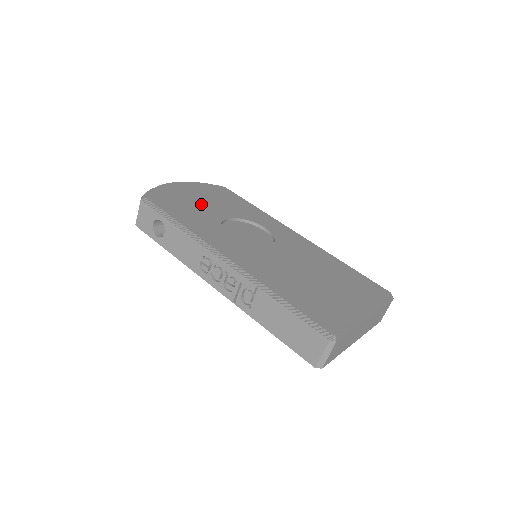
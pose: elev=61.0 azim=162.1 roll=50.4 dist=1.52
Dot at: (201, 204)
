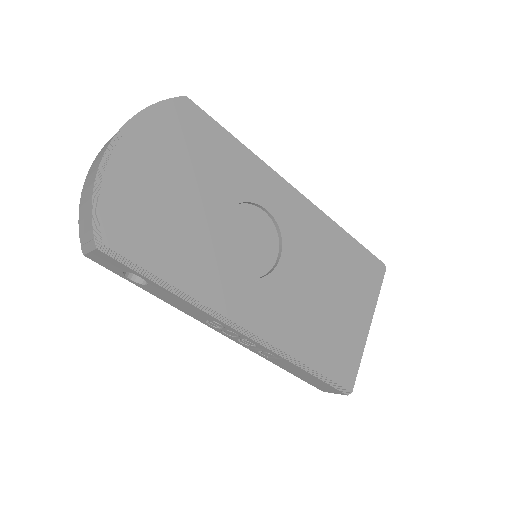
Dot at: (179, 200)
